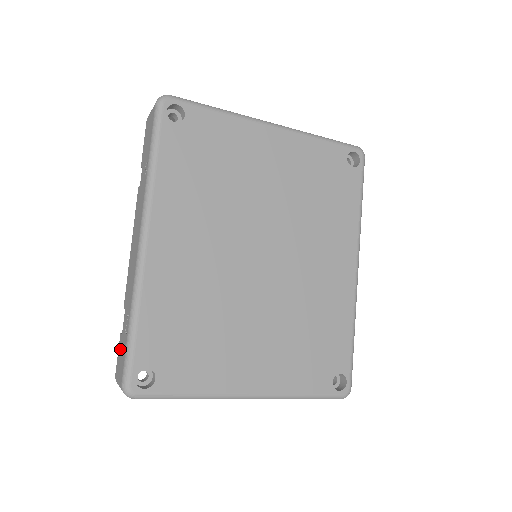
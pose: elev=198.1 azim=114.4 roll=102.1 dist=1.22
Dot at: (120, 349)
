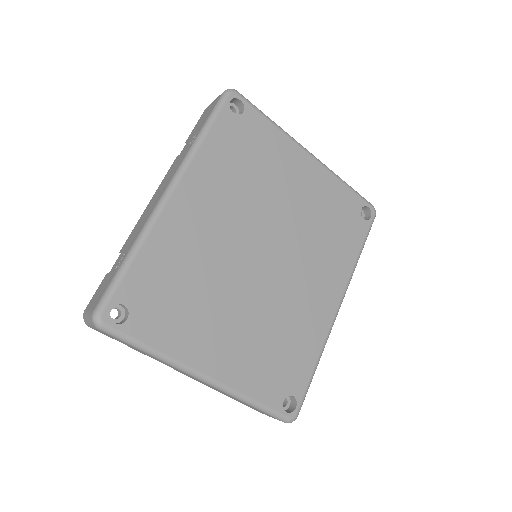
Dot at: (102, 285)
